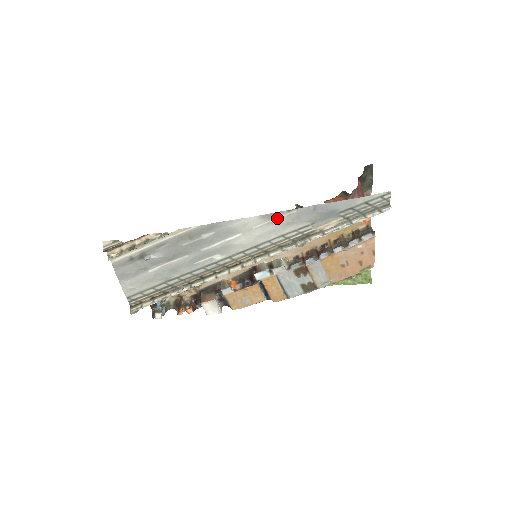
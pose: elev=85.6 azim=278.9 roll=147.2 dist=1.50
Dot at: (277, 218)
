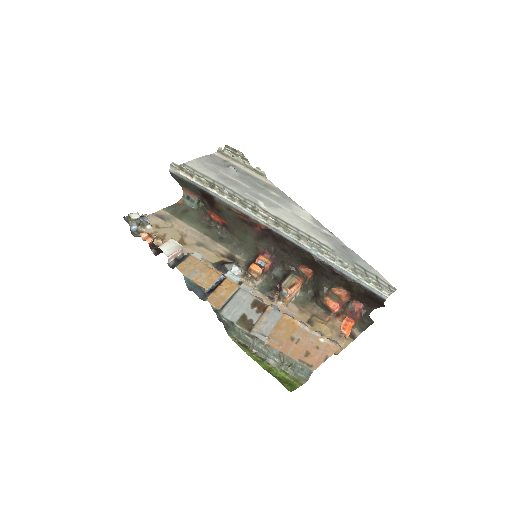
Dot at: (319, 227)
